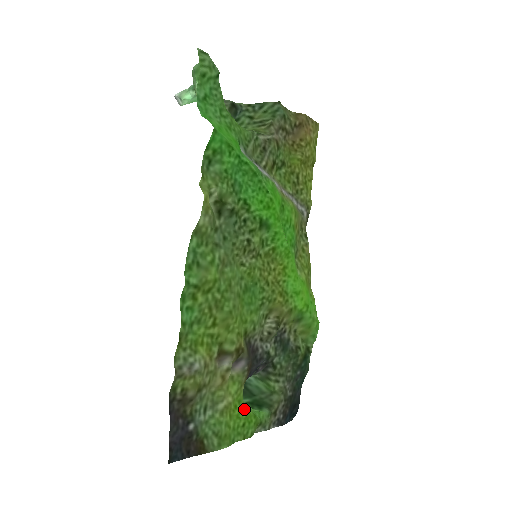
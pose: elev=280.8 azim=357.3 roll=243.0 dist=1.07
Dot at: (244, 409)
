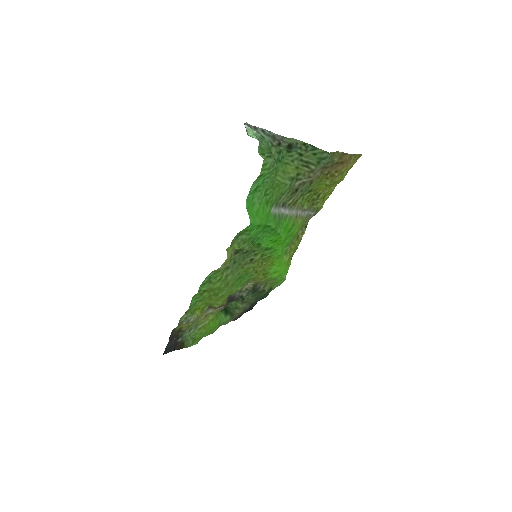
Dot at: (214, 322)
